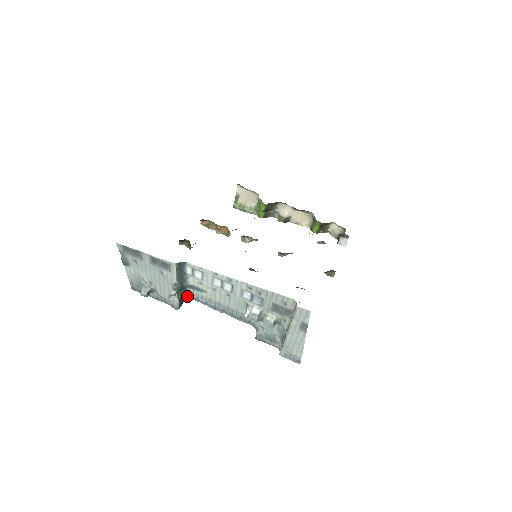
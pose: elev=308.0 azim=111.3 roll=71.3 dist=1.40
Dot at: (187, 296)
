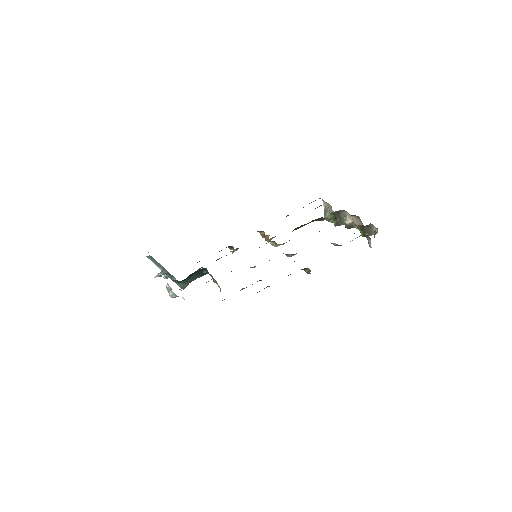
Dot at: (175, 279)
